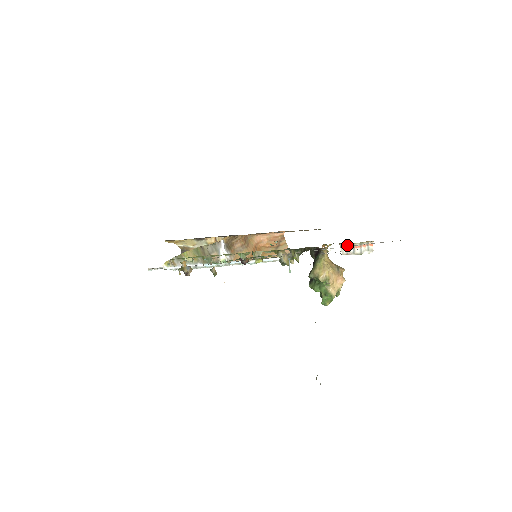
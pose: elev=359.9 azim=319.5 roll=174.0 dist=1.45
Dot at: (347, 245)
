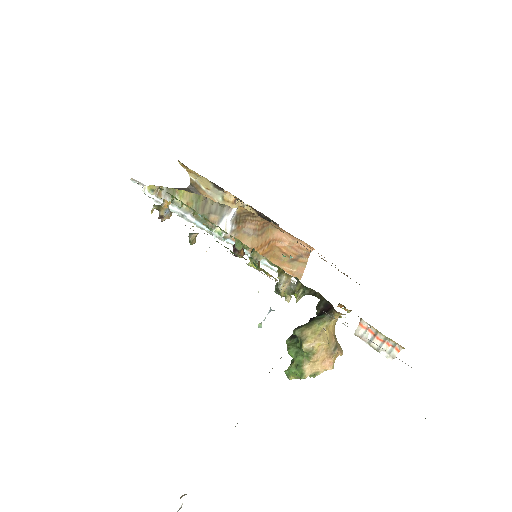
Dot at: (369, 327)
